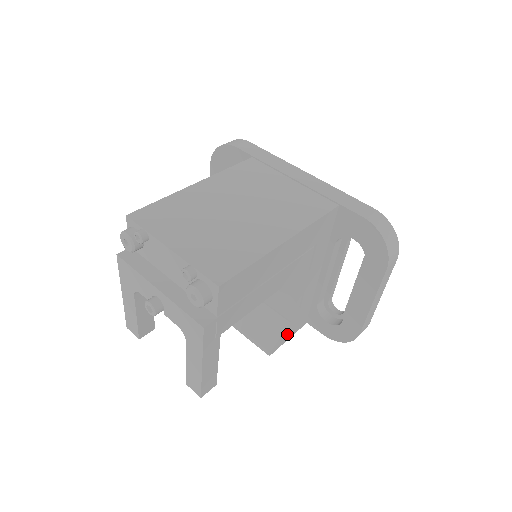
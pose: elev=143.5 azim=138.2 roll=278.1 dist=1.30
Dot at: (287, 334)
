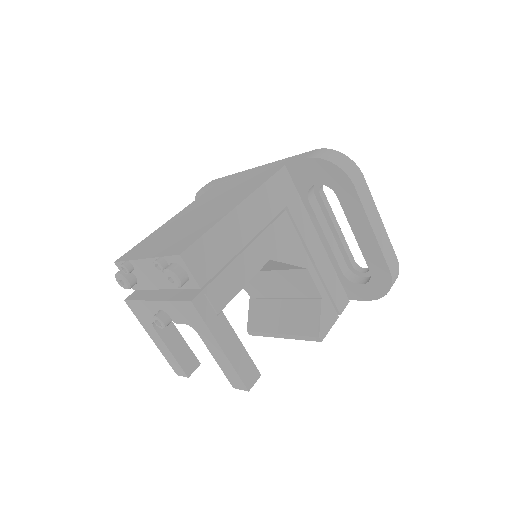
Dot at: (329, 314)
